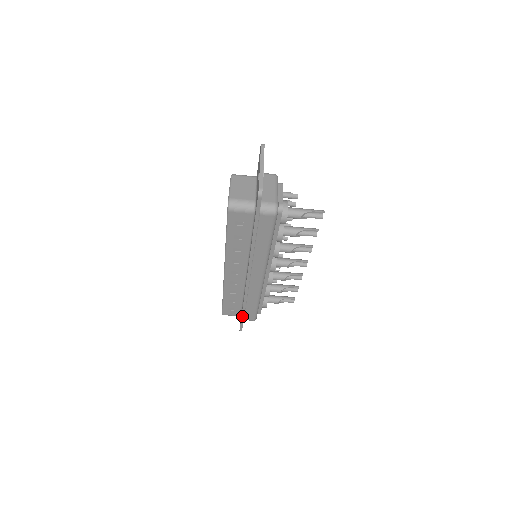
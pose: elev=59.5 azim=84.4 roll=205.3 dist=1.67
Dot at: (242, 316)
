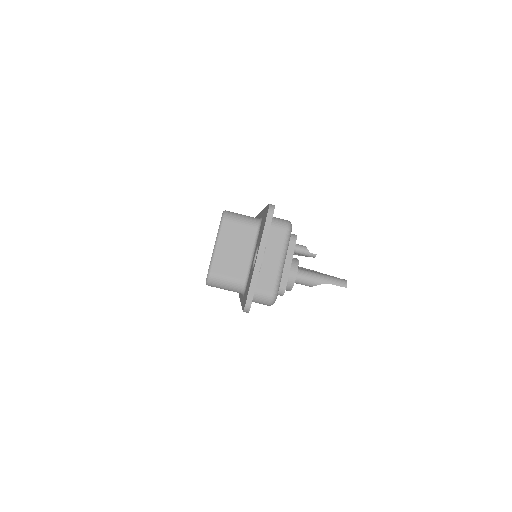
Dot at: occluded
